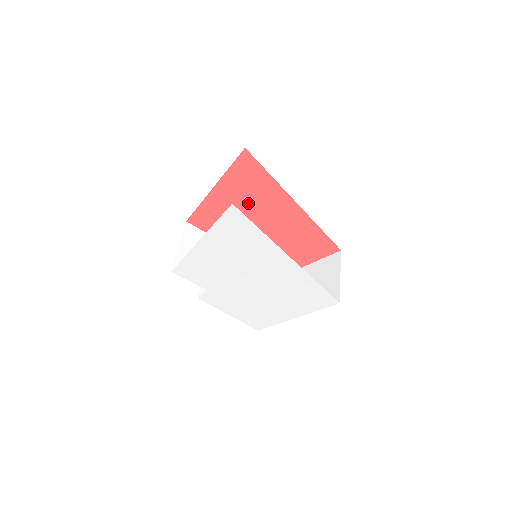
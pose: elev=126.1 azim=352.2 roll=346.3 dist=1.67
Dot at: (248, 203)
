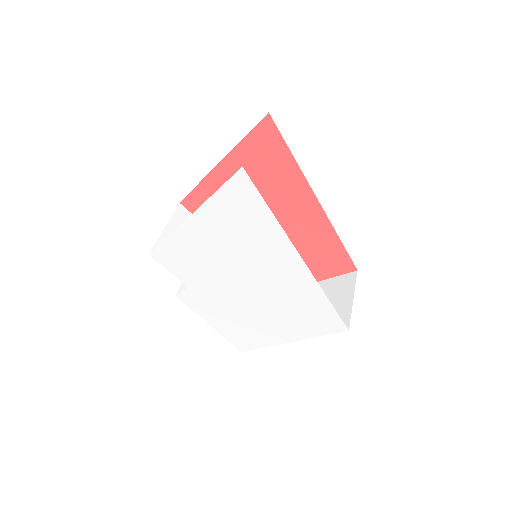
Dot at: (258, 189)
